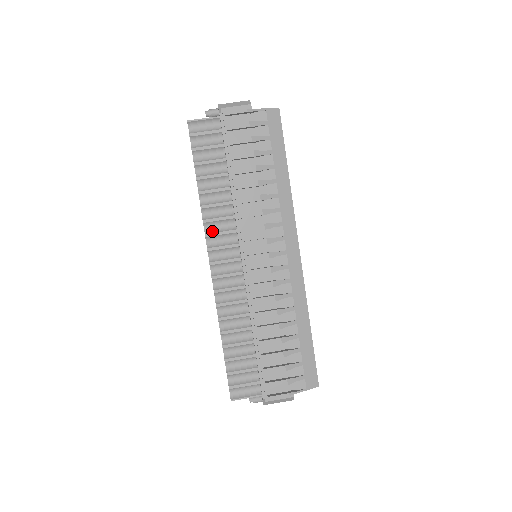
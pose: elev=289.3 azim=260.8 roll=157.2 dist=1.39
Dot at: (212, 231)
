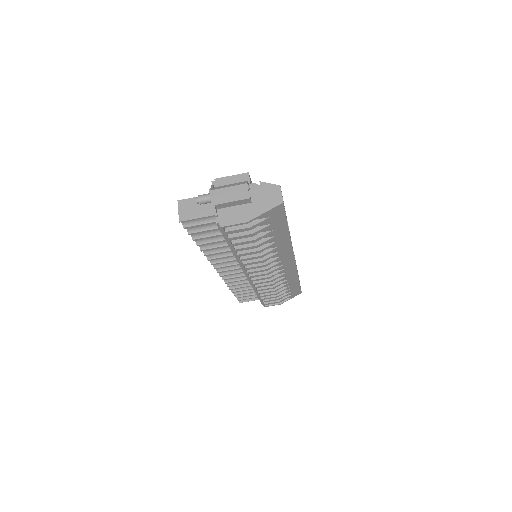
Dot at: (217, 261)
